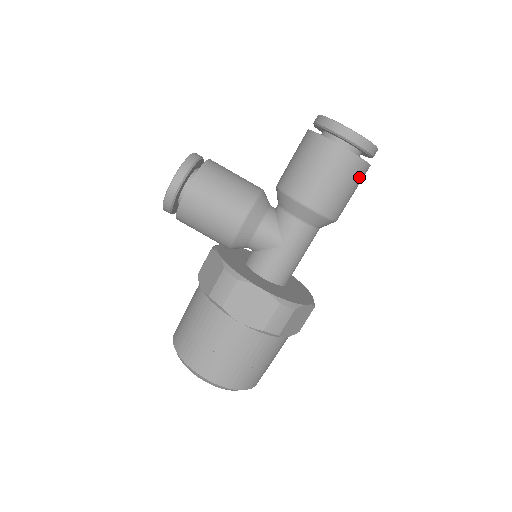
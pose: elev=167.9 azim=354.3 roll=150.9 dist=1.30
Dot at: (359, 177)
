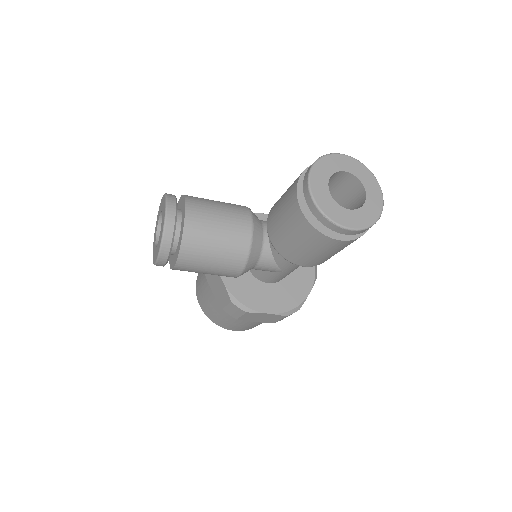
Dot at: occluded
